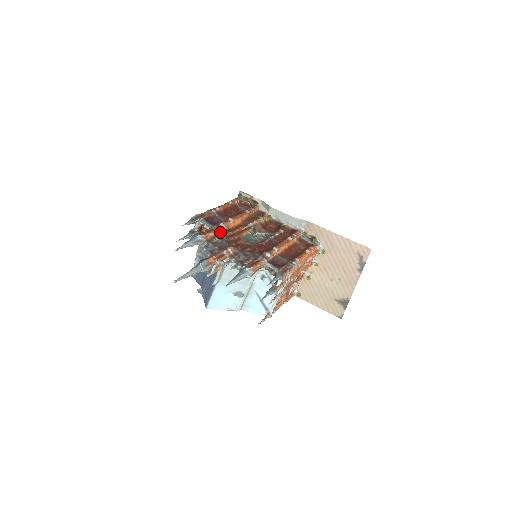
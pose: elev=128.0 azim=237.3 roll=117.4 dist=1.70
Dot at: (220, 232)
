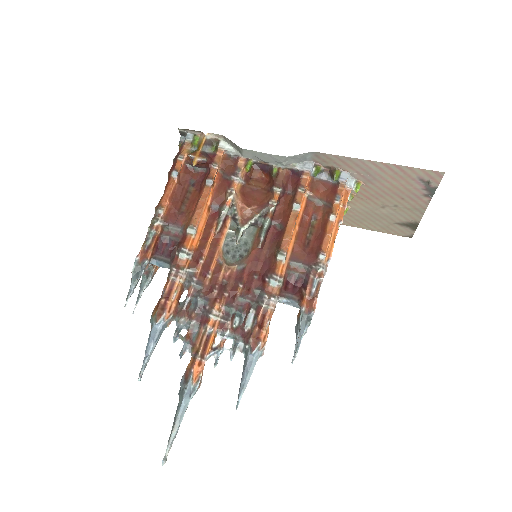
Dot at: (185, 275)
